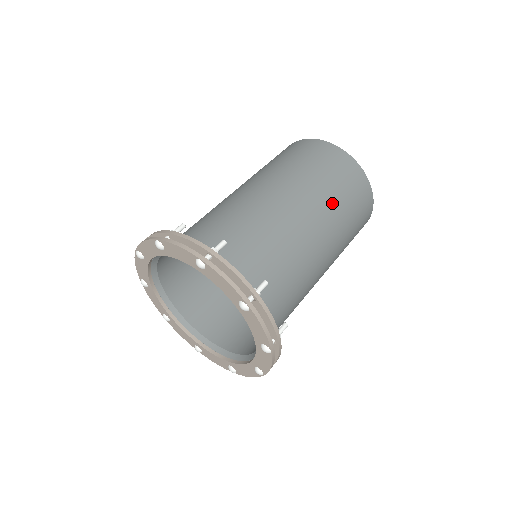
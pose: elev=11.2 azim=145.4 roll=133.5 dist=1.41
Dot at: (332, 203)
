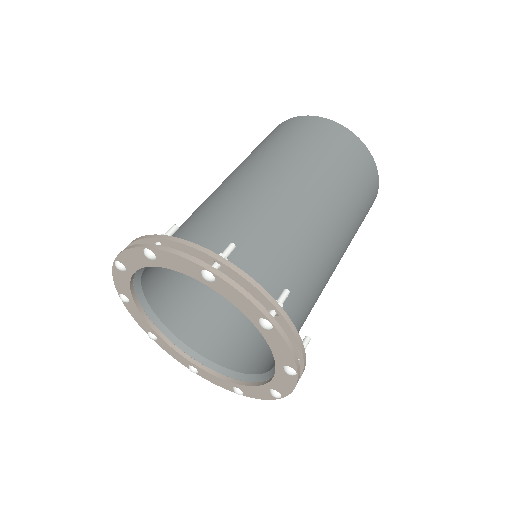
Dot at: (355, 227)
